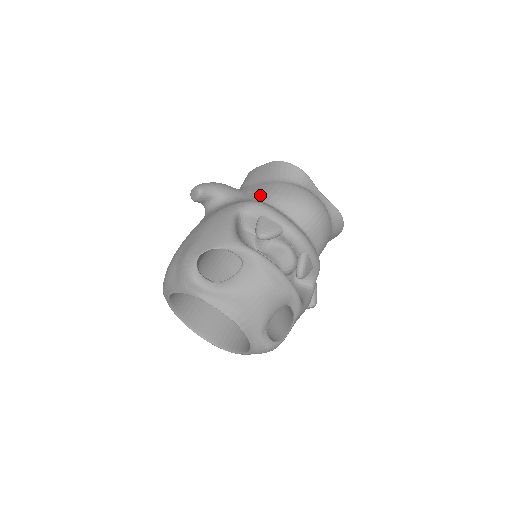
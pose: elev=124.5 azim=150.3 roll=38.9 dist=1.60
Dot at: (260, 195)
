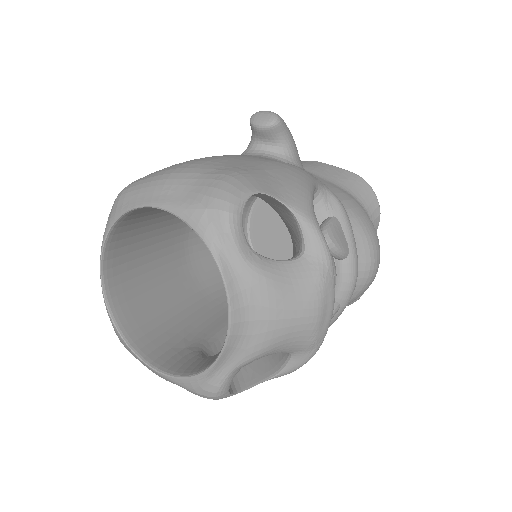
Dot at: occluded
